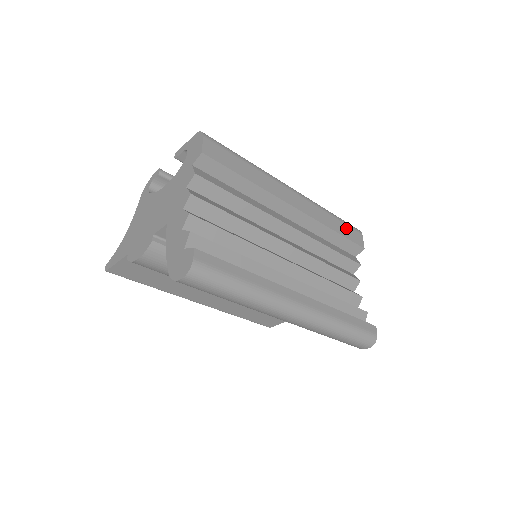
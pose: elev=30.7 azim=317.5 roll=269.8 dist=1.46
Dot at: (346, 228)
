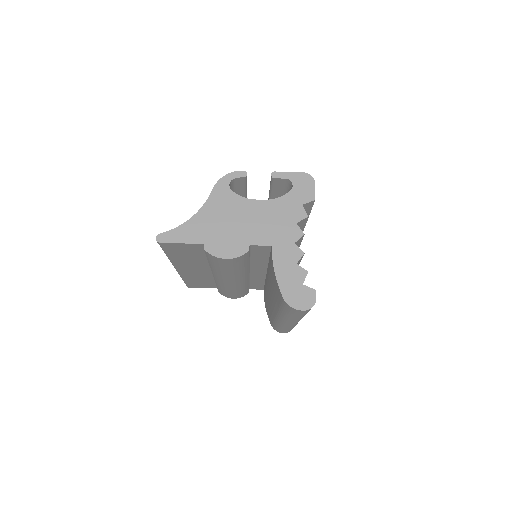
Dot at: occluded
